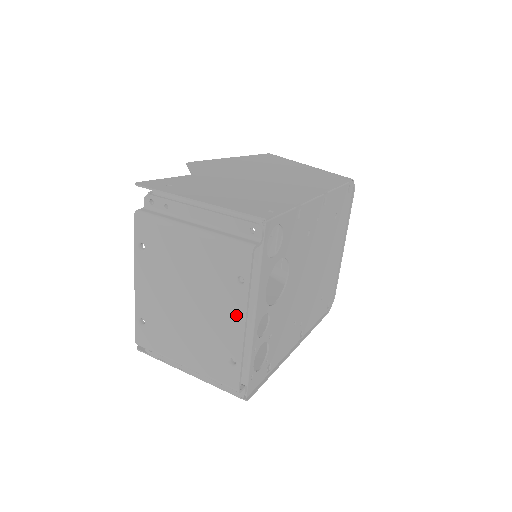
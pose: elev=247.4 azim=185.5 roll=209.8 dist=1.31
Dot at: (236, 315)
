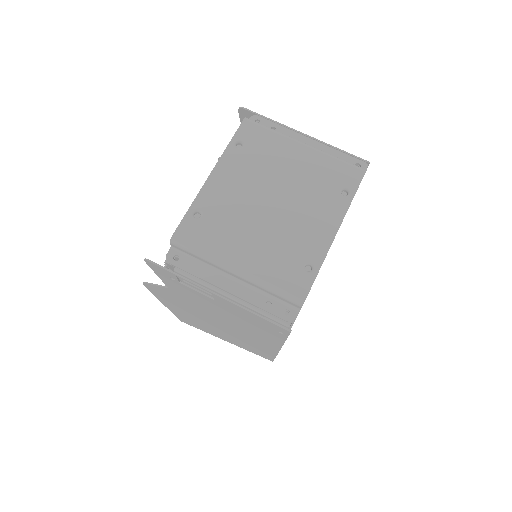
Dot at: (330, 221)
